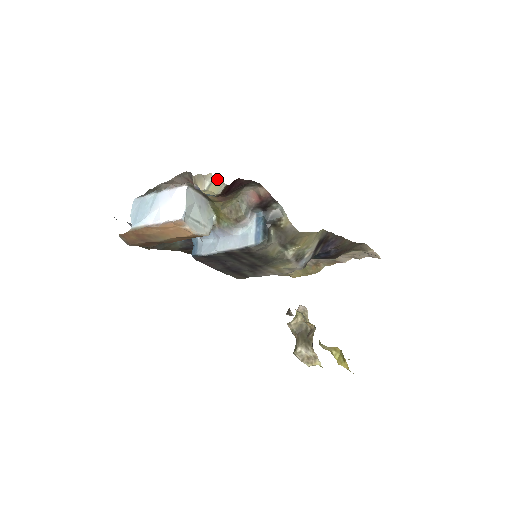
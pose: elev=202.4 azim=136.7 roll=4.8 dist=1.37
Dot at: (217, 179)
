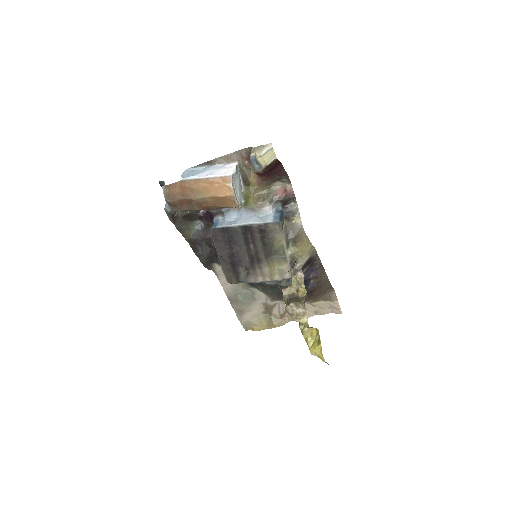
Dot at: (273, 150)
